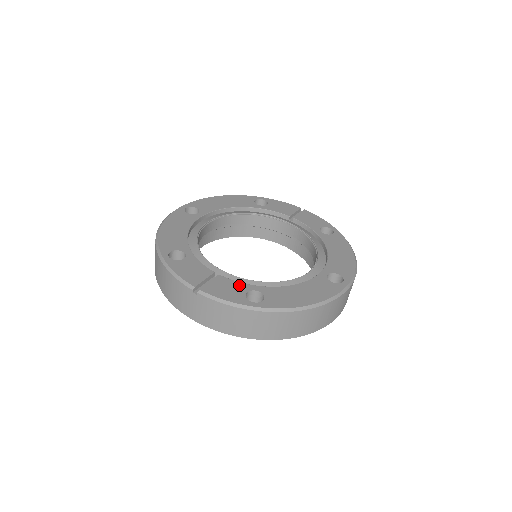
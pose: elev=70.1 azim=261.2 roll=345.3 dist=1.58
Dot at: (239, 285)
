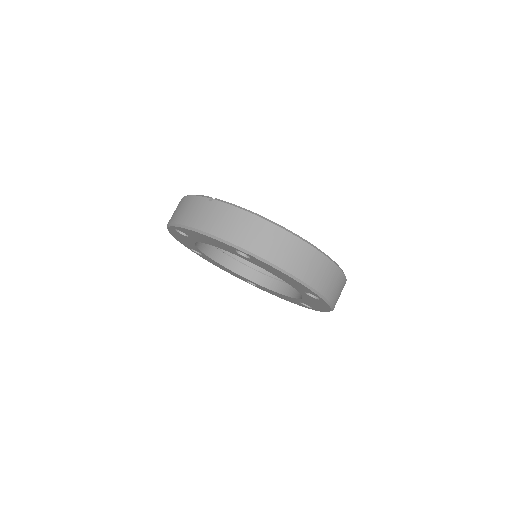
Dot at: occluded
